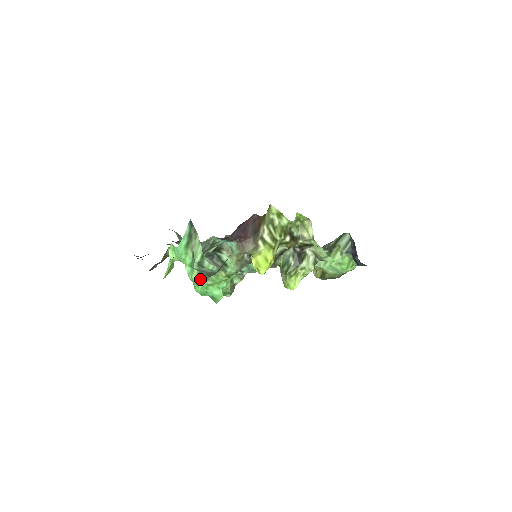
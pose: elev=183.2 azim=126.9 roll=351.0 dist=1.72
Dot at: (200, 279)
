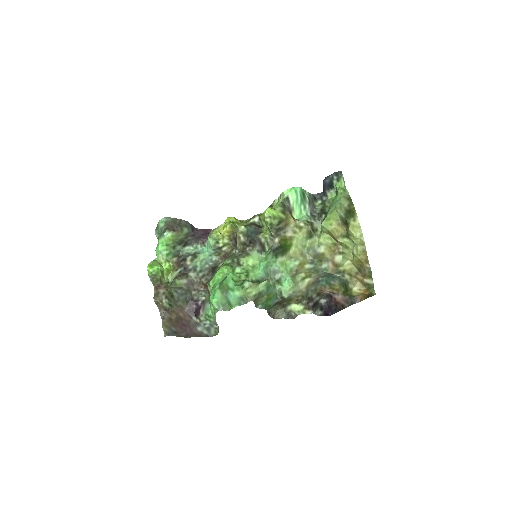
Dot at: occluded
